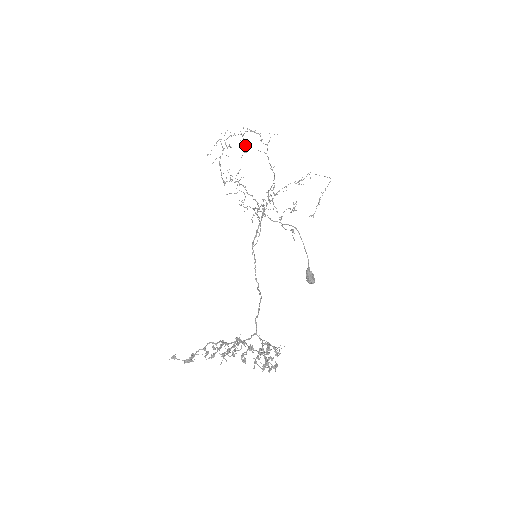
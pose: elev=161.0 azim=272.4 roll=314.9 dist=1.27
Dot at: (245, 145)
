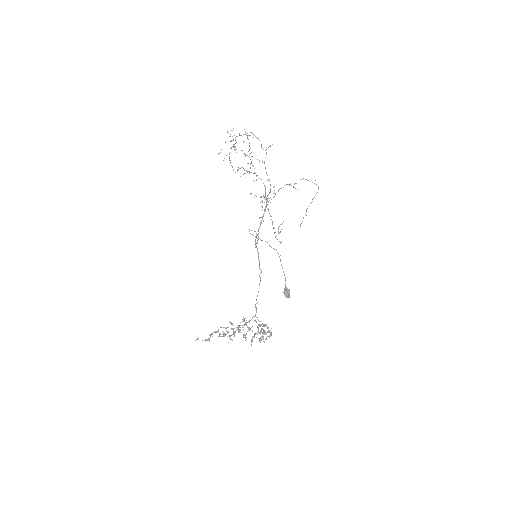
Dot at: occluded
